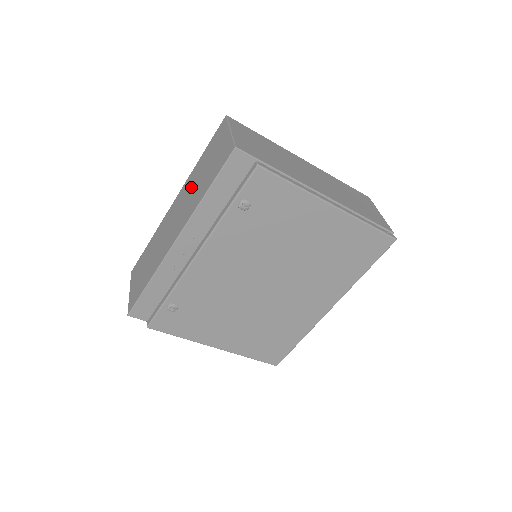
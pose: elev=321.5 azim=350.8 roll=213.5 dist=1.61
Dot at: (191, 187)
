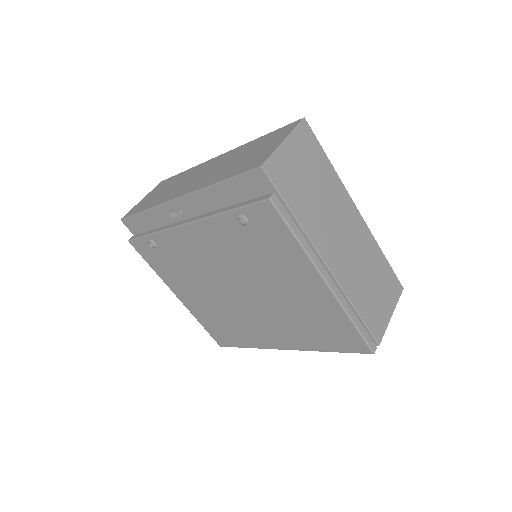
Dot at: (229, 159)
